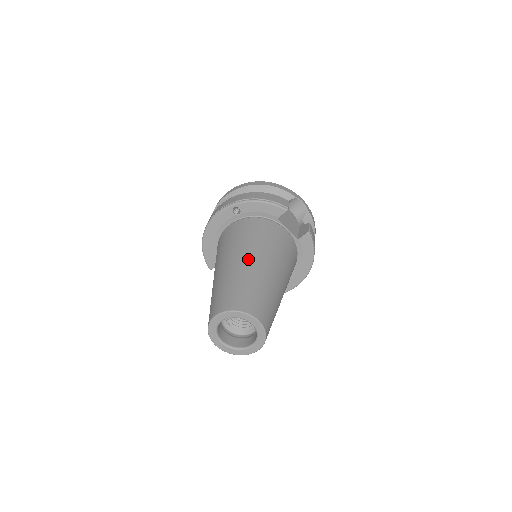
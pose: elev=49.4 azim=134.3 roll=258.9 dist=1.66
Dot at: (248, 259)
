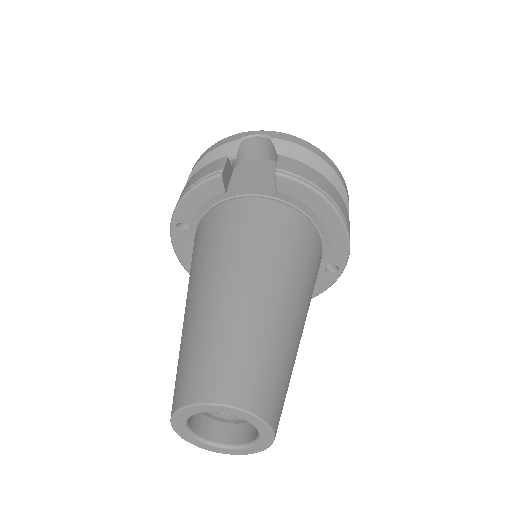
Dot at: (193, 296)
